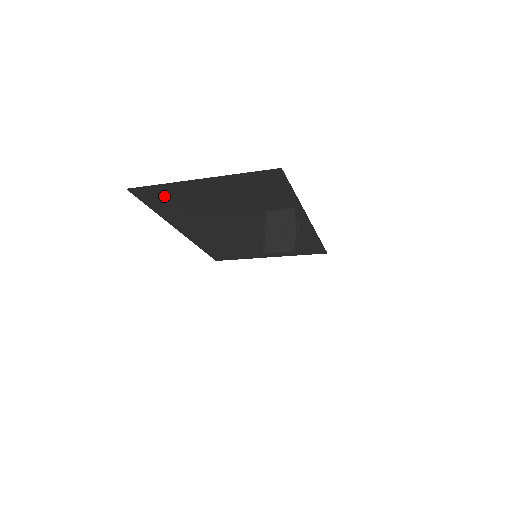
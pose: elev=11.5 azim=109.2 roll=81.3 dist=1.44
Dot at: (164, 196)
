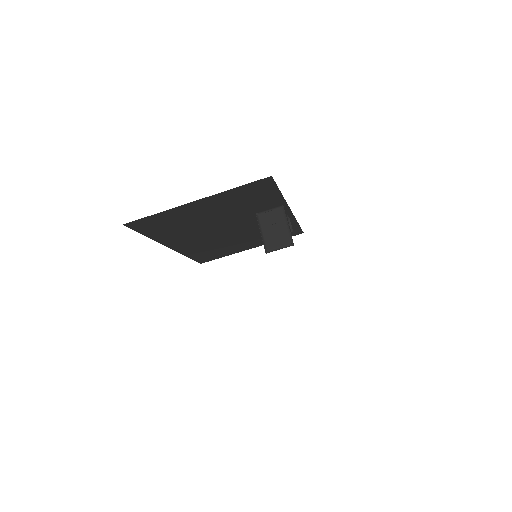
Dot at: (159, 222)
